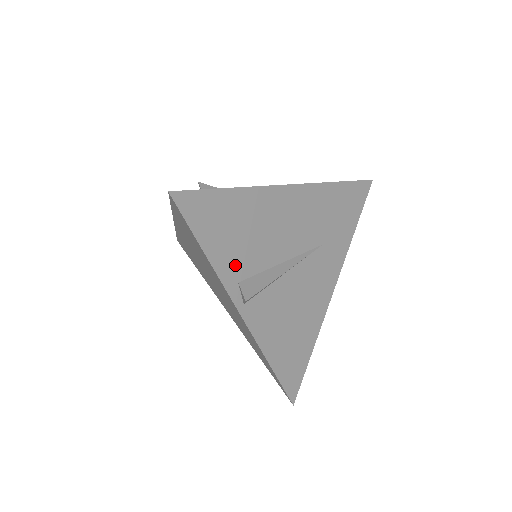
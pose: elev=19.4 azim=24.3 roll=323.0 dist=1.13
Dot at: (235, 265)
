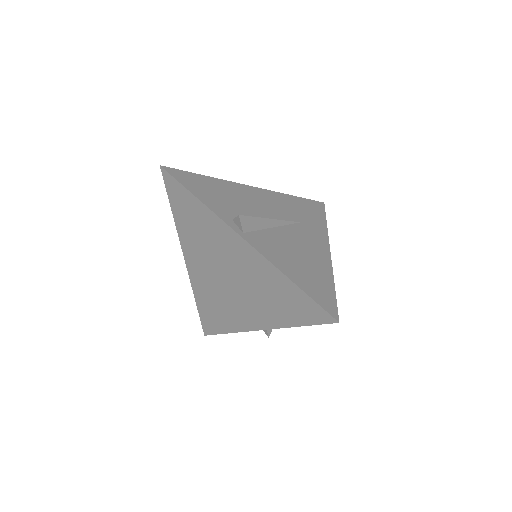
Dot at: (225, 211)
